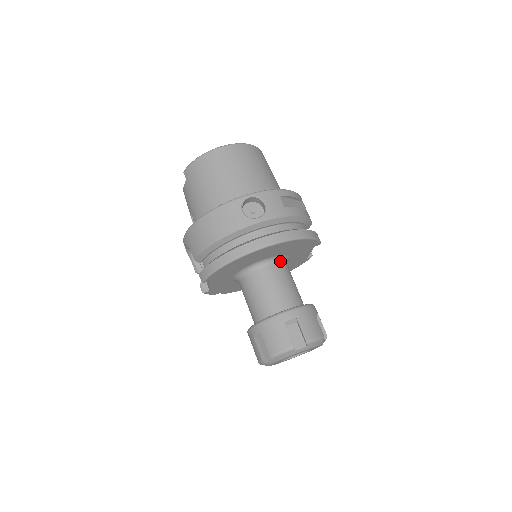
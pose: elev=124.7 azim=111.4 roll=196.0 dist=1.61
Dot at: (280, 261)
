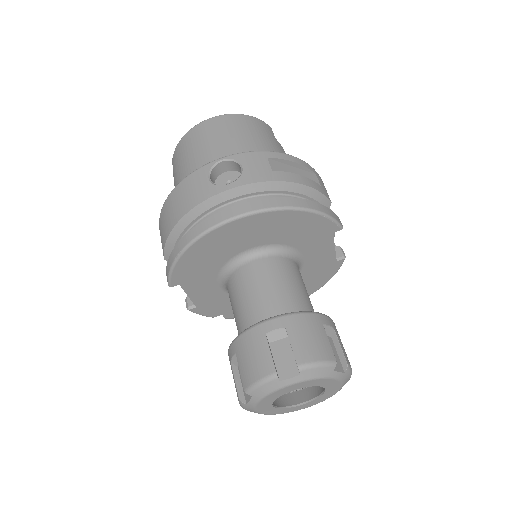
Dot at: (278, 254)
